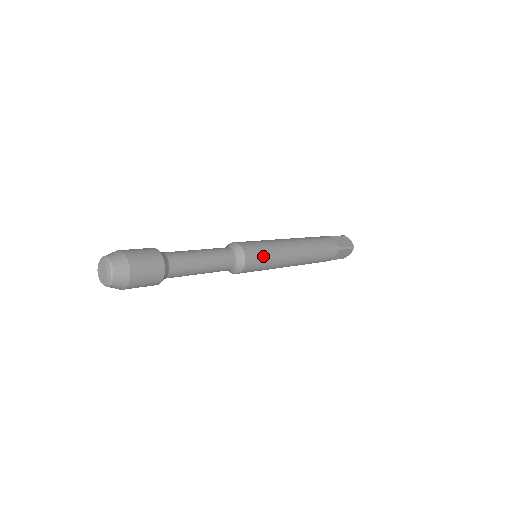
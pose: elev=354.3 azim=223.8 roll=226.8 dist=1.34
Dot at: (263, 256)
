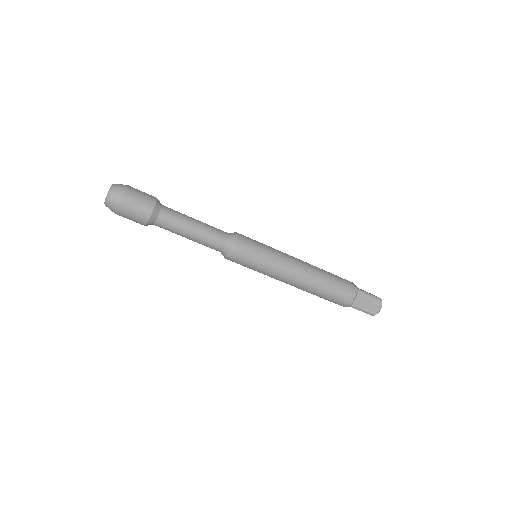
Dot at: (258, 246)
